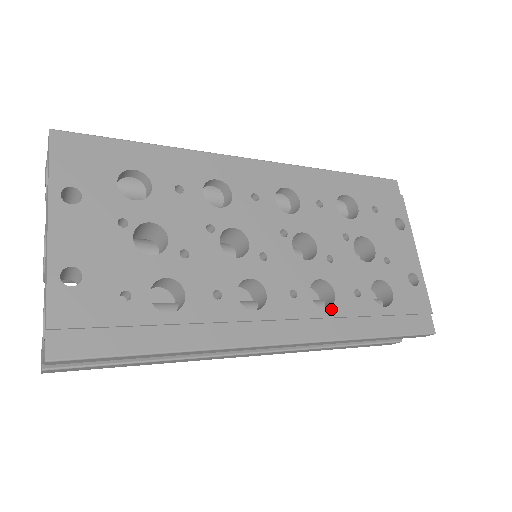
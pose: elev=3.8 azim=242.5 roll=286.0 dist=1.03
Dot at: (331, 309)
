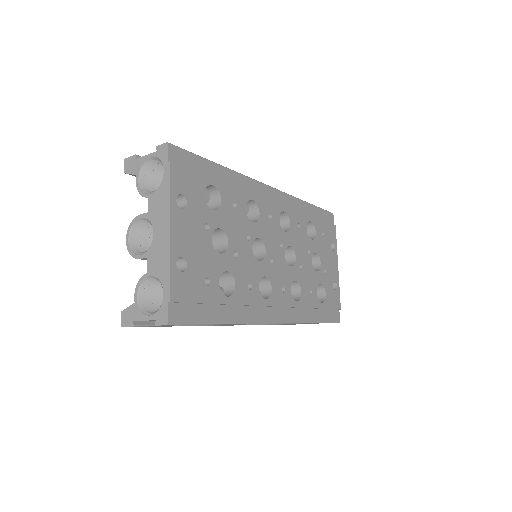
Dot at: (299, 302)
